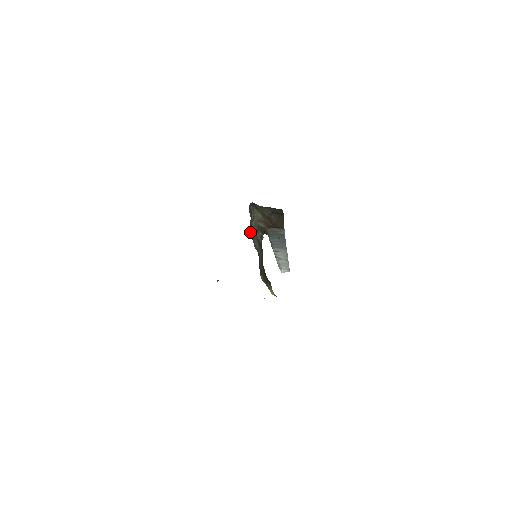
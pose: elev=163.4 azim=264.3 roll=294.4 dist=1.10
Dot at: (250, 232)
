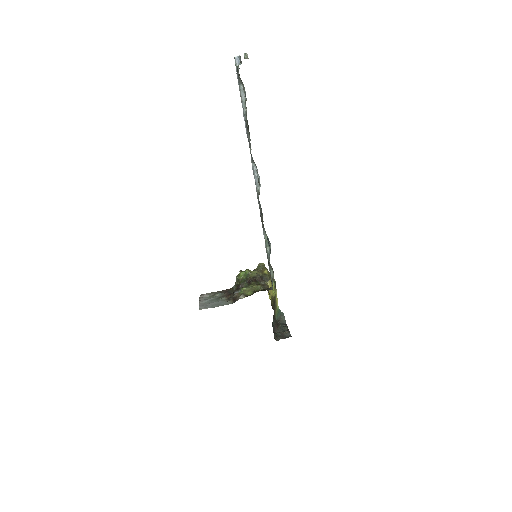
Dot at: (273, 330)
